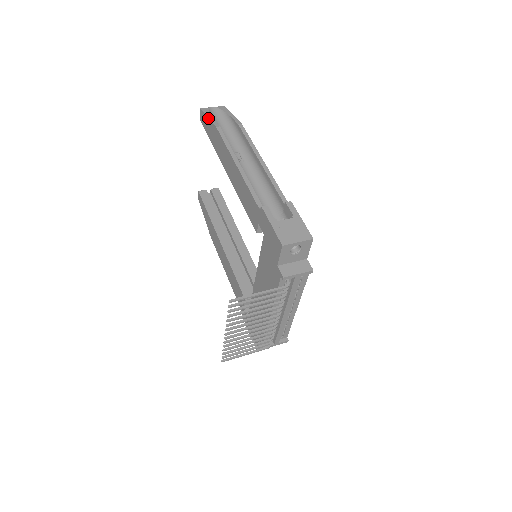
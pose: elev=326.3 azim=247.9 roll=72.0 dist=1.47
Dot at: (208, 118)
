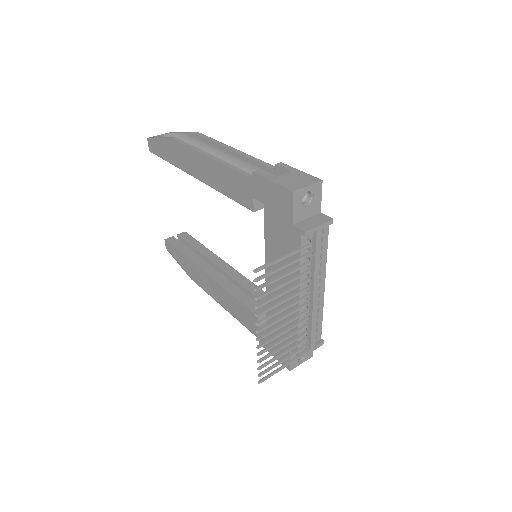
Dot at: (159, 138)
